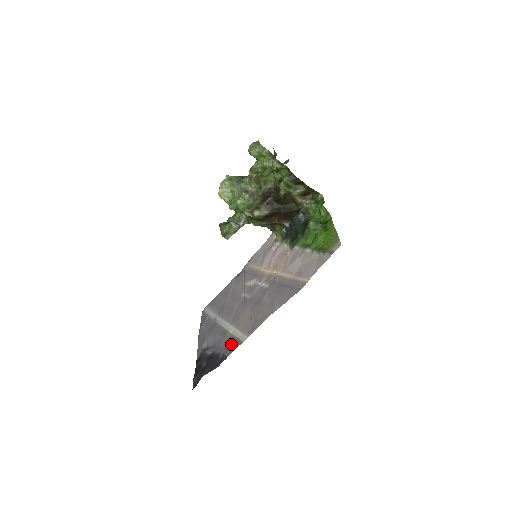
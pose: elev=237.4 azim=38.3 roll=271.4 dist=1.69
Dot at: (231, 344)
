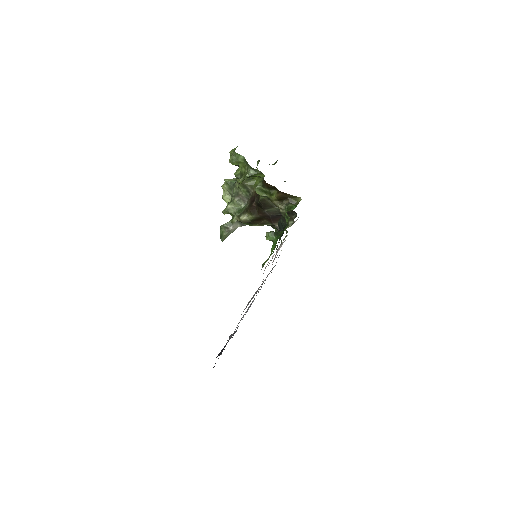
Dot at: occluded
